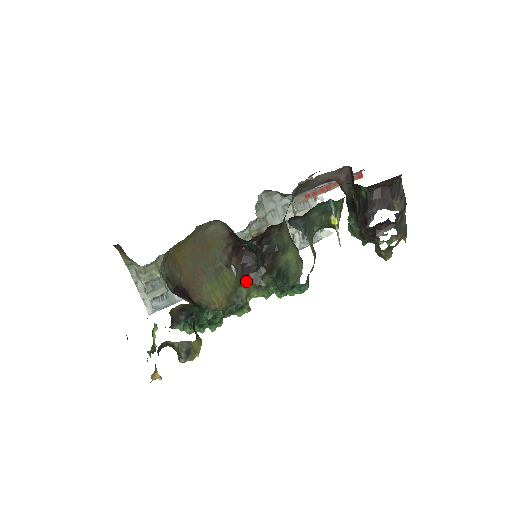
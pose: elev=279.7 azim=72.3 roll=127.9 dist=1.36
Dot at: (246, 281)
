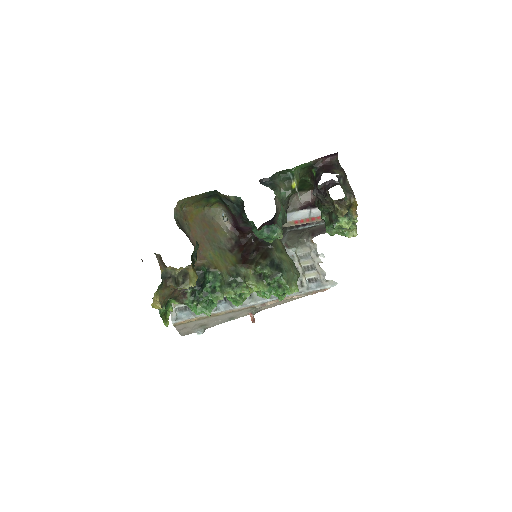
Dot at: (244, 263)
